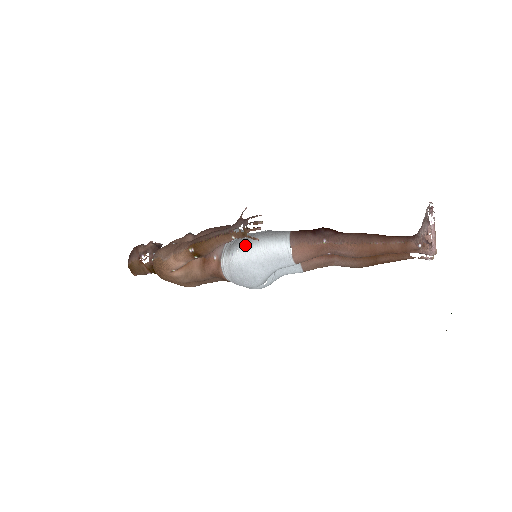
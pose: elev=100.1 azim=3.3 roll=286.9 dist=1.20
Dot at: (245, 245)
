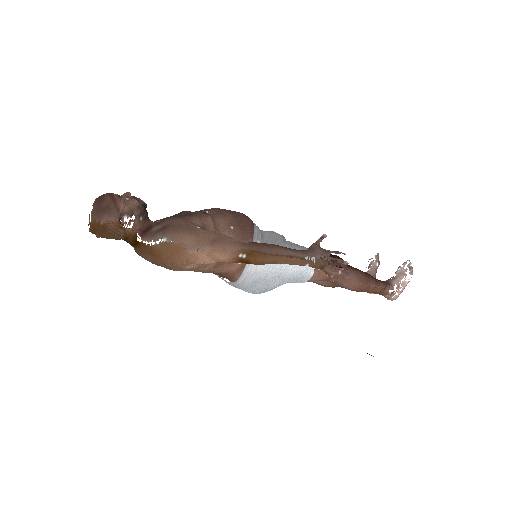
Dot at: occluded
